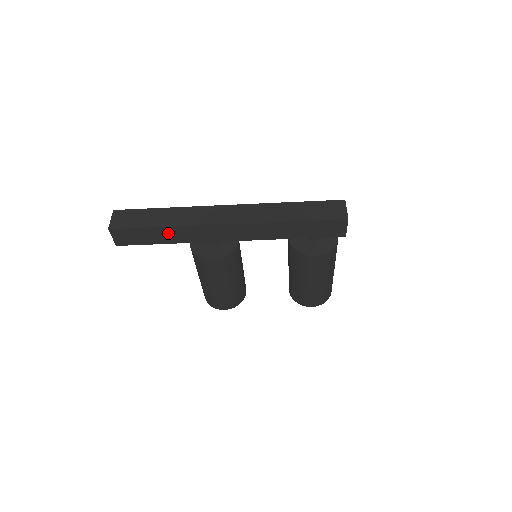
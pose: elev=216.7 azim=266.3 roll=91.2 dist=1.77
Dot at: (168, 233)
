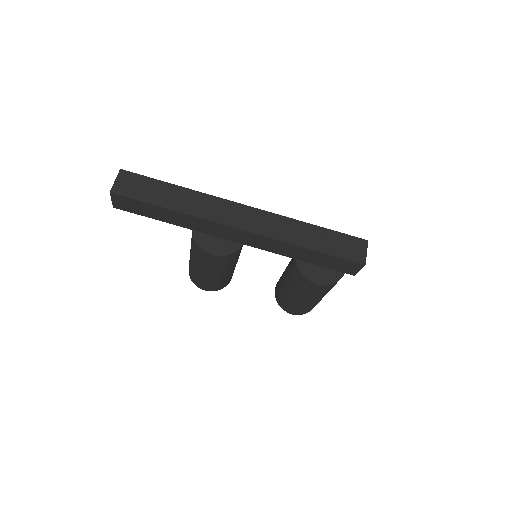
Dot at: (174, 216)
